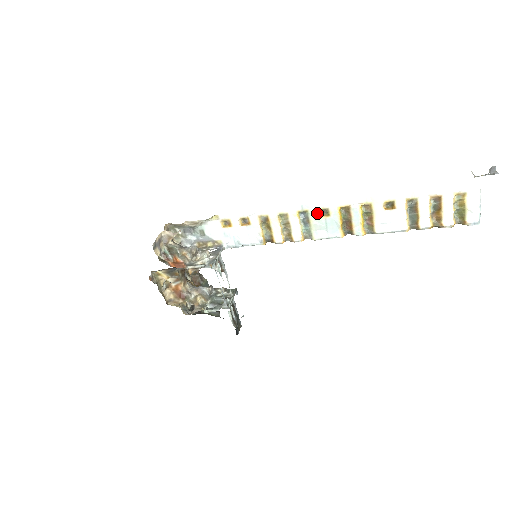
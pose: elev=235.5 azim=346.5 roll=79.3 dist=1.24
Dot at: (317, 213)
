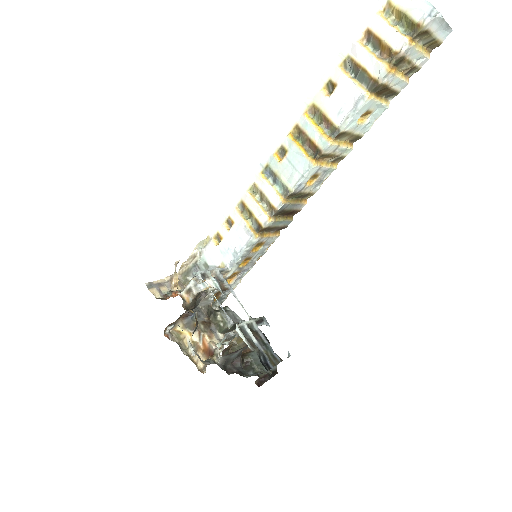
Dot at: (275, 158)
